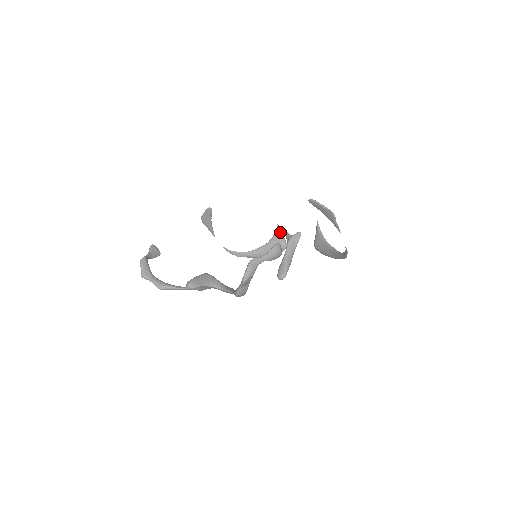
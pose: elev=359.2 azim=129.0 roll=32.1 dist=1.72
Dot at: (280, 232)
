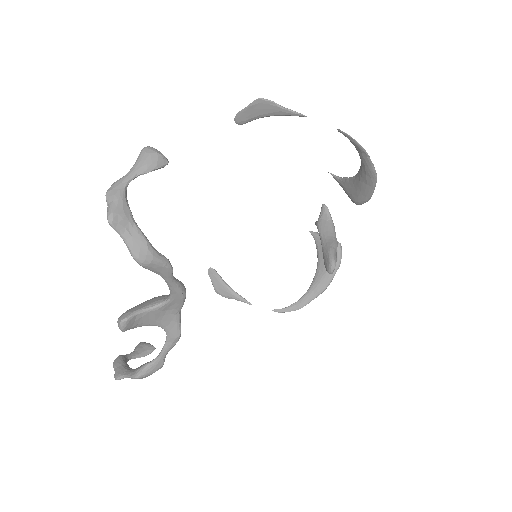
Dot at: (319, 236)
